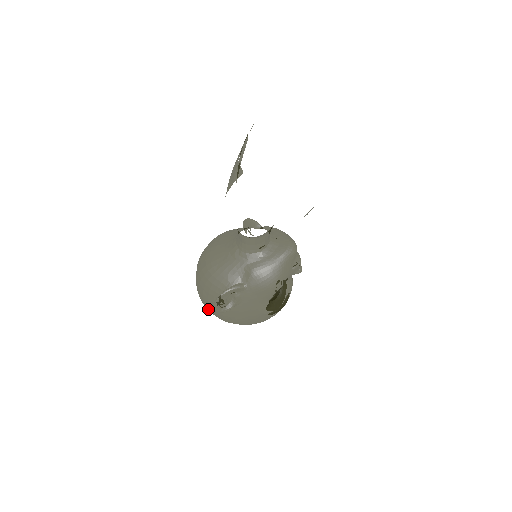
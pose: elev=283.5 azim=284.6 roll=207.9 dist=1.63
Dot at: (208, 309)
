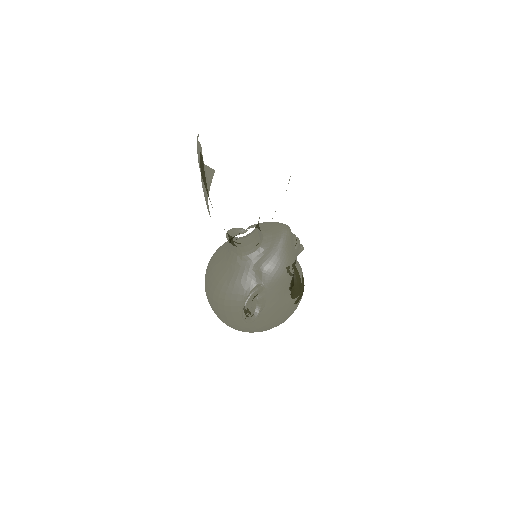
Dot at: (237, 329)
